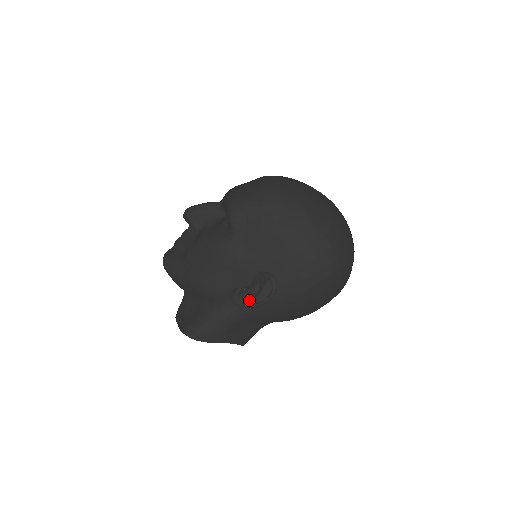
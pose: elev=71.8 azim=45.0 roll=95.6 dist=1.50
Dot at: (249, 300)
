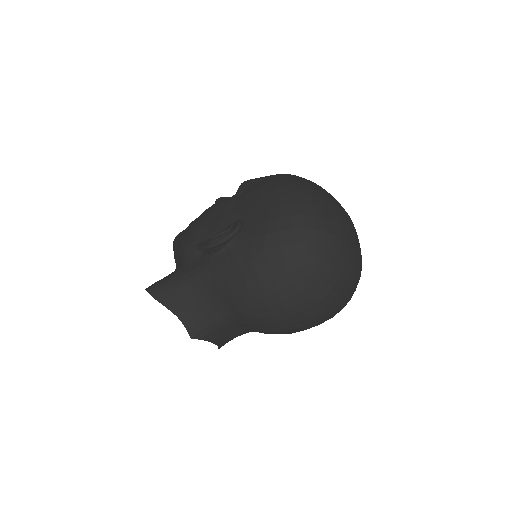
Dot at: (209, 241)
